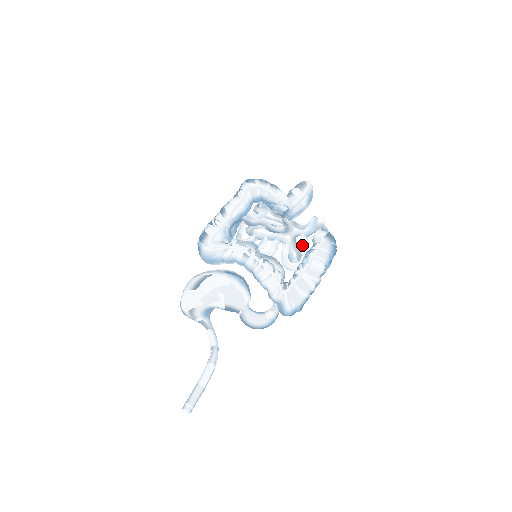
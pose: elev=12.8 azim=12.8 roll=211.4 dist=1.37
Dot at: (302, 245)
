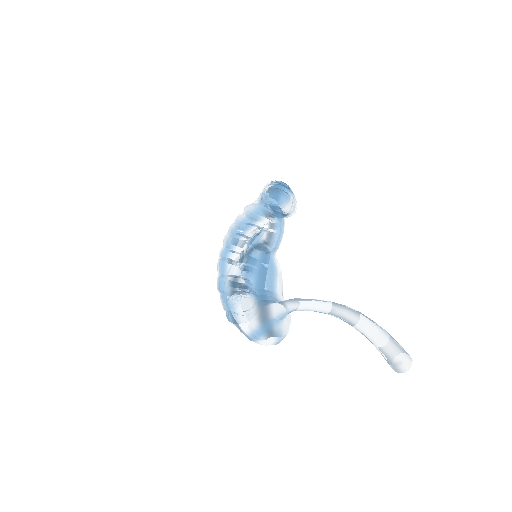
Dot at: occluded
